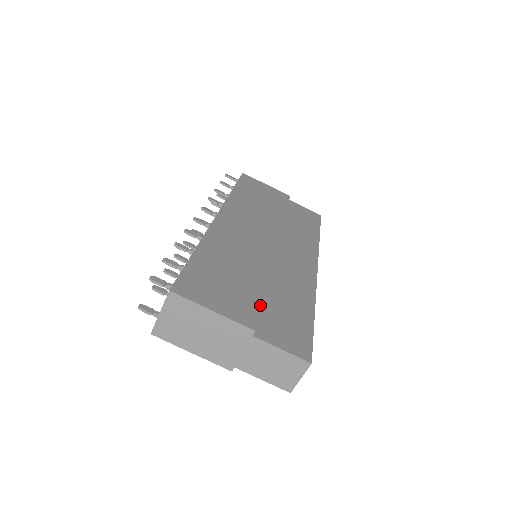
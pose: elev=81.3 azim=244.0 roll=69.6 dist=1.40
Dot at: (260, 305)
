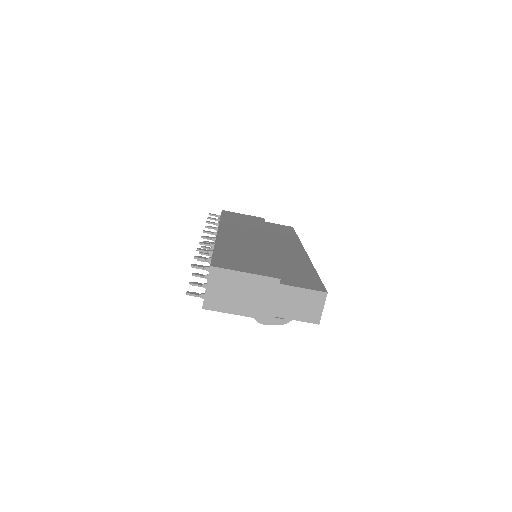
Dot at: (276, 268)
